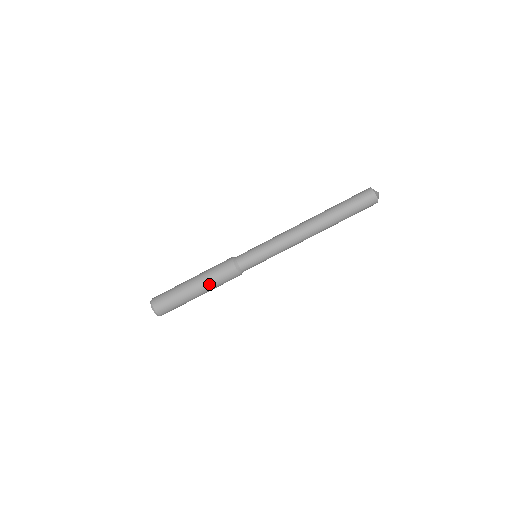
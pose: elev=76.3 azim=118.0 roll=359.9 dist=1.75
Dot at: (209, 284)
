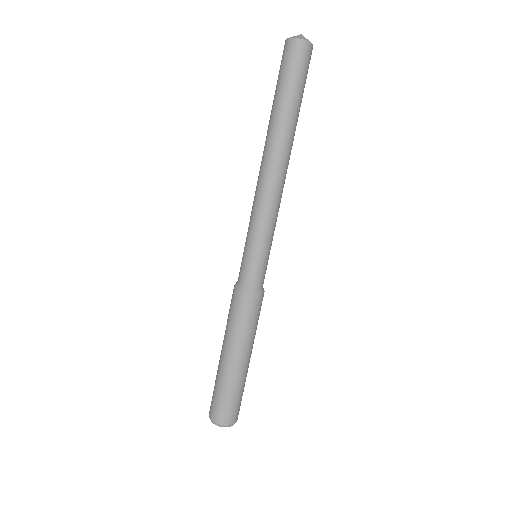
Dot at: (242, 340)
